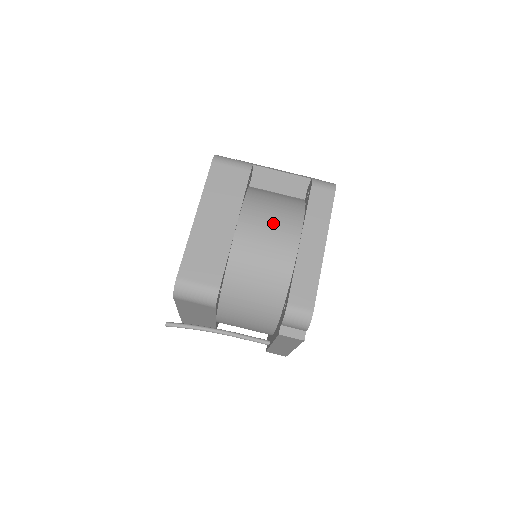
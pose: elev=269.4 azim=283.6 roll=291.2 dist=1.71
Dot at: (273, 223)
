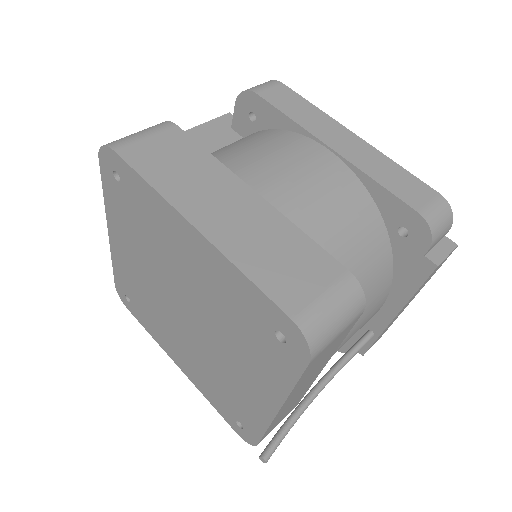
Dot at: (279, 156)
